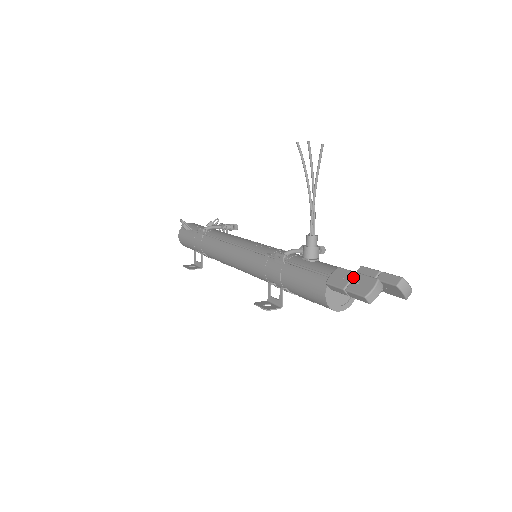
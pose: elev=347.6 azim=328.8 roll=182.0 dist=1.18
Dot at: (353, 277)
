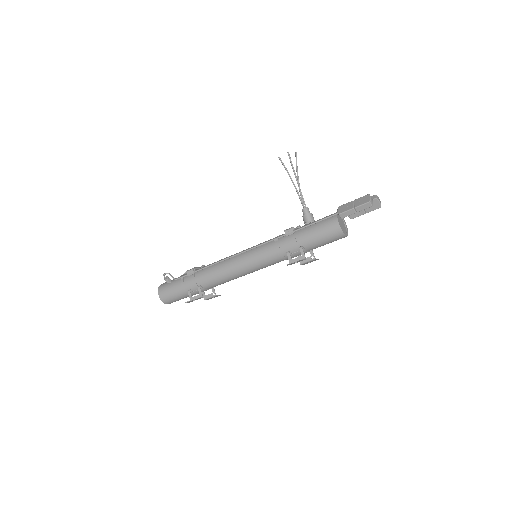
Dot at: (353, 203)
